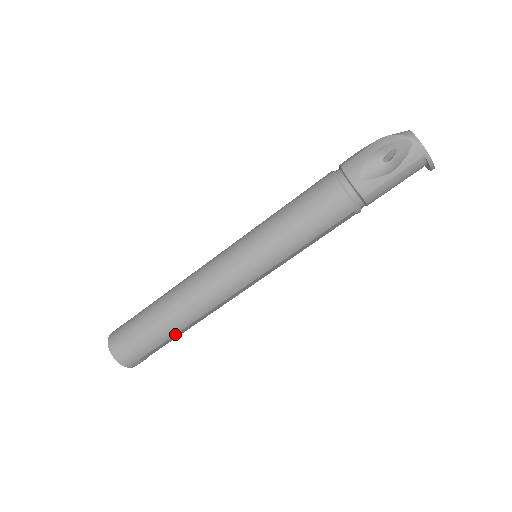
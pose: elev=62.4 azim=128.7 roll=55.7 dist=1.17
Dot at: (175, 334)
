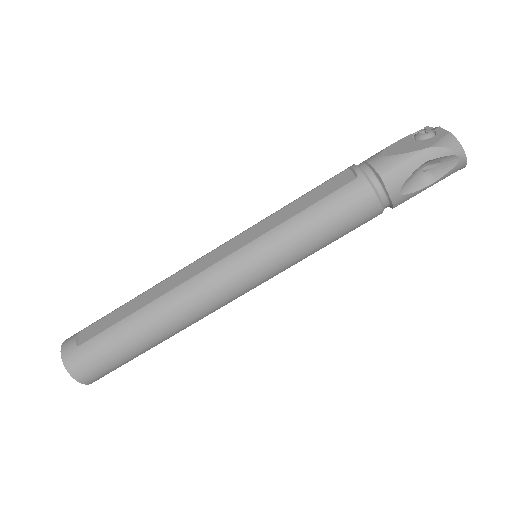
Dot at: occluded
